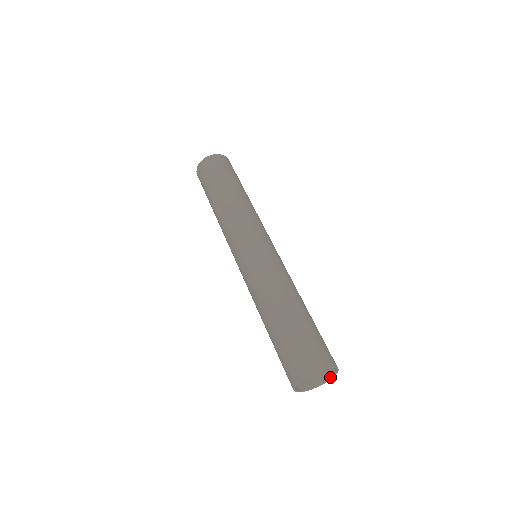
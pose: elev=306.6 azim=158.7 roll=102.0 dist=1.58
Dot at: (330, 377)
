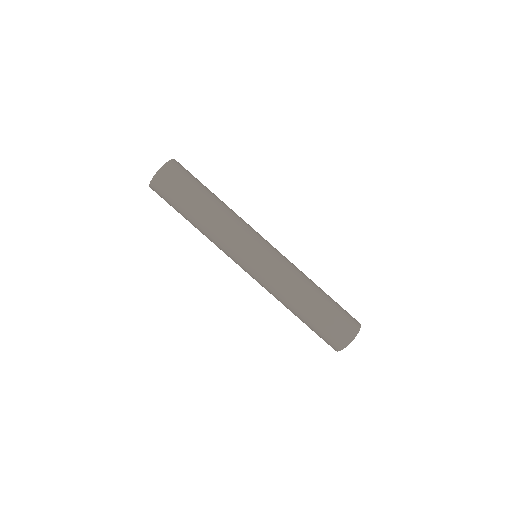
Dot at: (359, 326)
